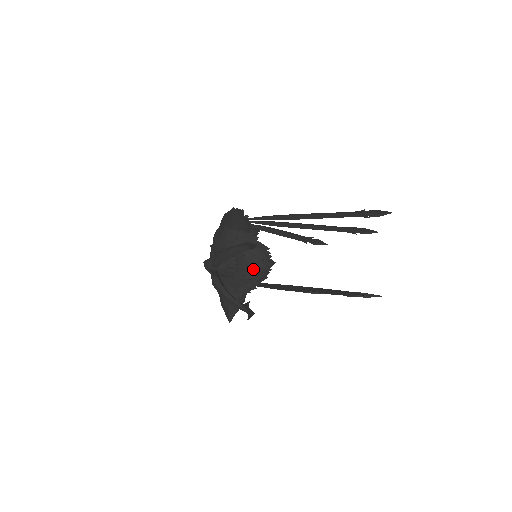
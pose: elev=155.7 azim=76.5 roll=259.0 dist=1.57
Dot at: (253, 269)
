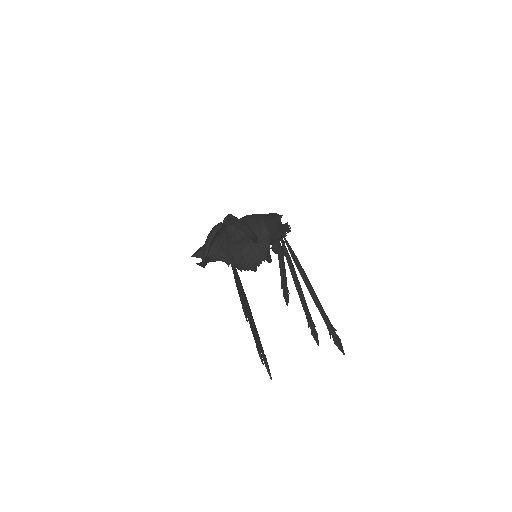
Dot at: (241, 254)
